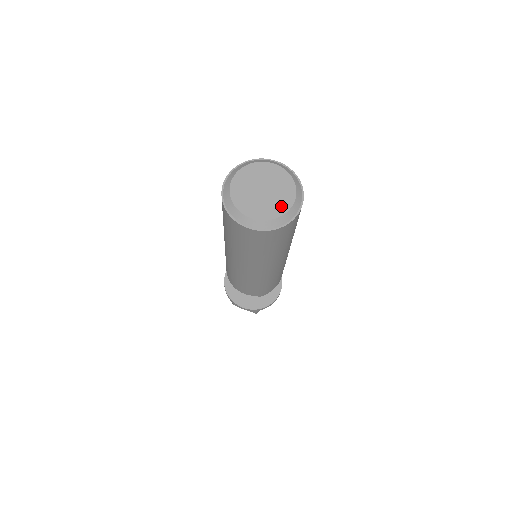
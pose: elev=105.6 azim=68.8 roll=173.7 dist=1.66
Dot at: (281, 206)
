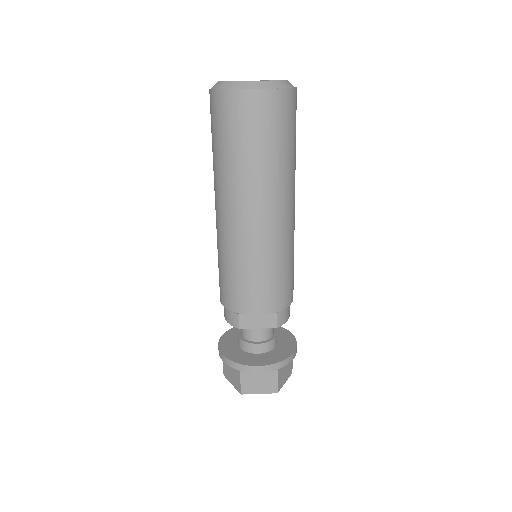
Dot at: occluded
